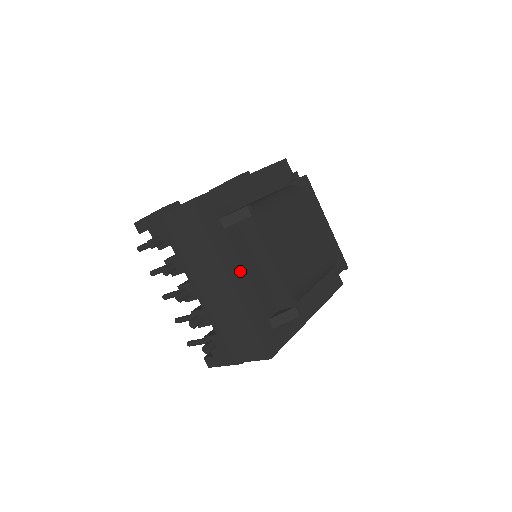
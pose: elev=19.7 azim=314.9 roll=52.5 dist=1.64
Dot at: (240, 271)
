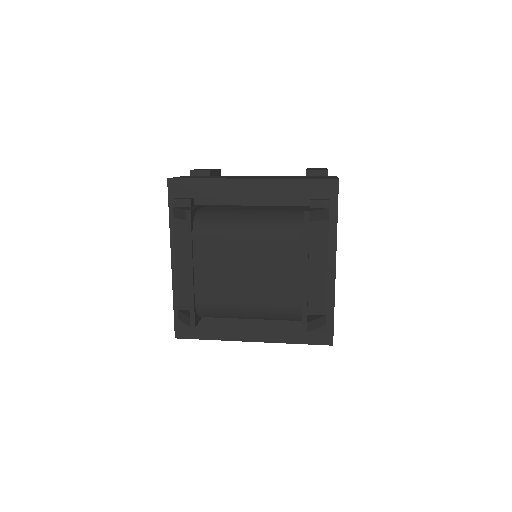
Dot at: (177, 258)
